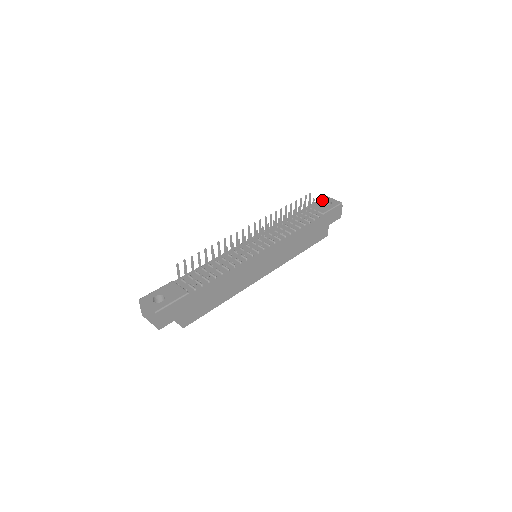
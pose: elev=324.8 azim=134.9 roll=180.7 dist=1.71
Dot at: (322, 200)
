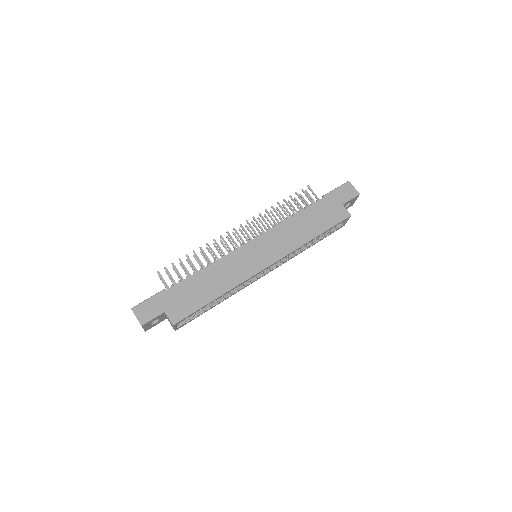
Dot at: occluded
